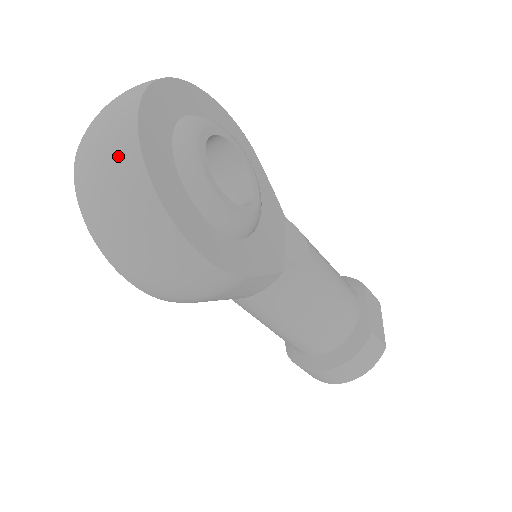
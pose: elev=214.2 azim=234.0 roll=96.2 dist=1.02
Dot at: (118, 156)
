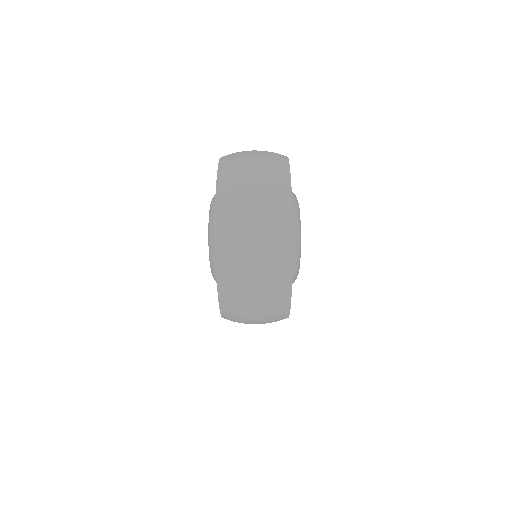
Dot at: (275, 267)
